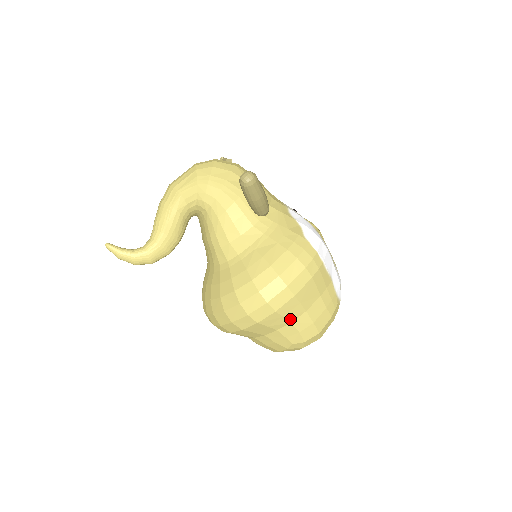
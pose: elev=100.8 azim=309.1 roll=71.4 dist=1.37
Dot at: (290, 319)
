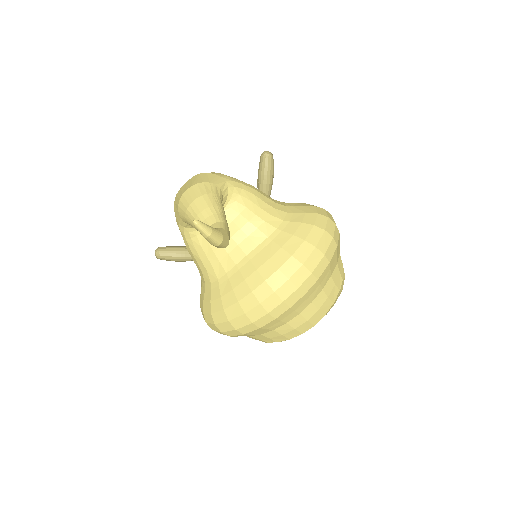
Dot at: (339, 249)
